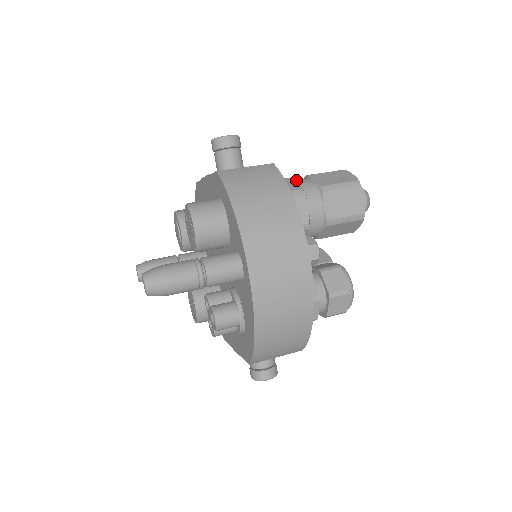
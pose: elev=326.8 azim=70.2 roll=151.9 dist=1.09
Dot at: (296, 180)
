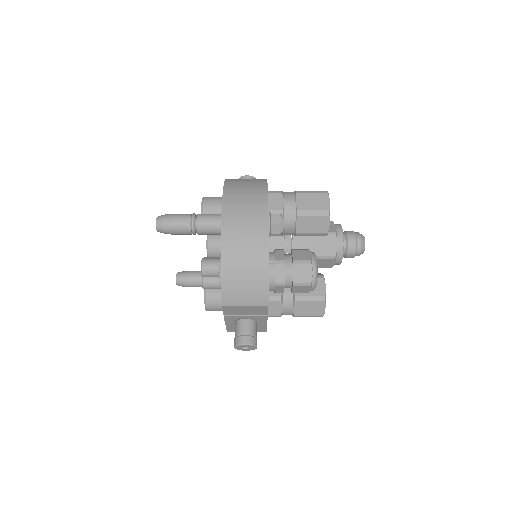
Dot at: occluded
